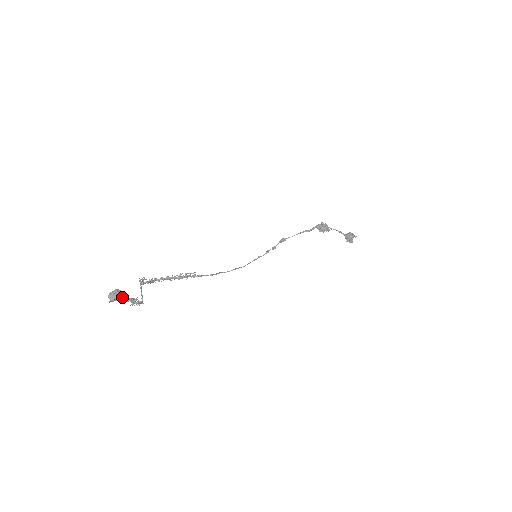
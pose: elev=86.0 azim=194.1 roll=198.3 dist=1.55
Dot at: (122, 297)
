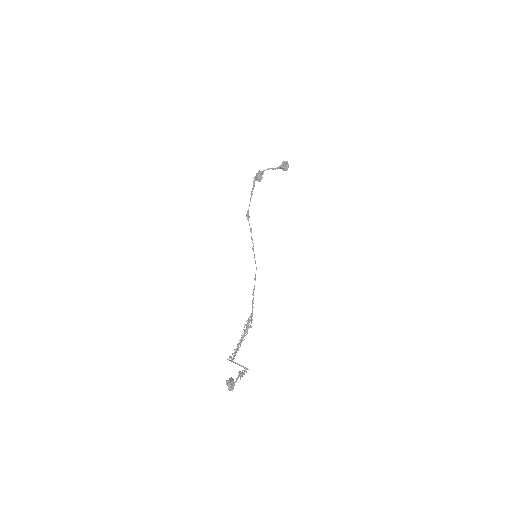
Dot at: (235, 381)
